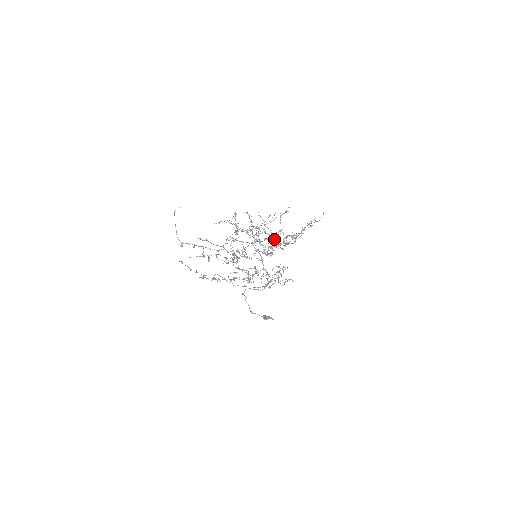
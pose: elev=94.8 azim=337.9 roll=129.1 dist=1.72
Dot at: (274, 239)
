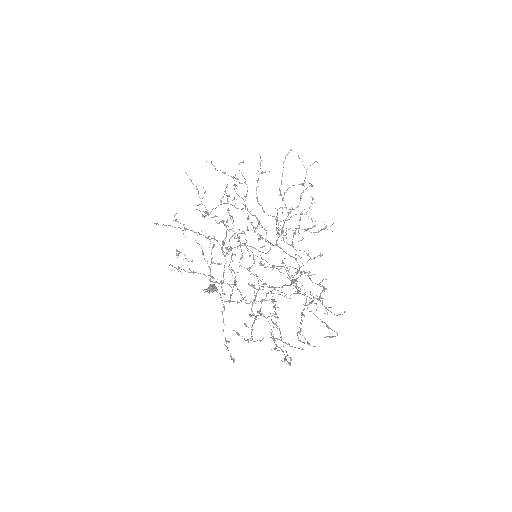
Dot at: occluded
